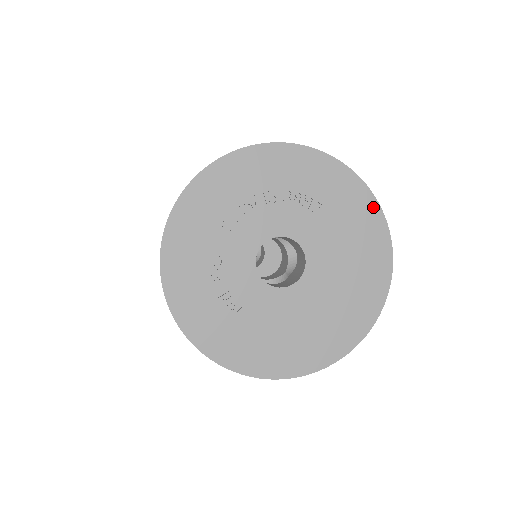
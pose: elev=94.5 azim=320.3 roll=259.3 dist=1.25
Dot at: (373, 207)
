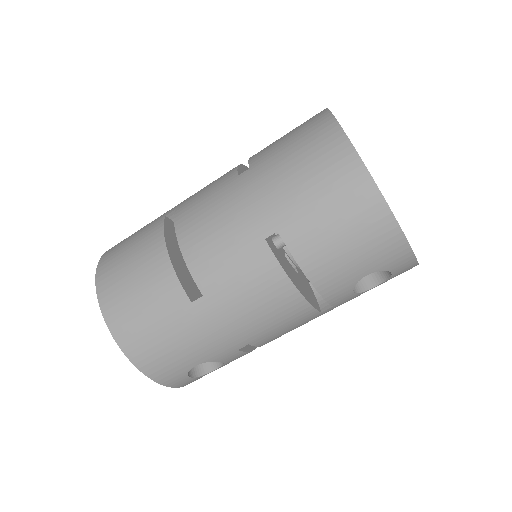
Dot at: occluded
